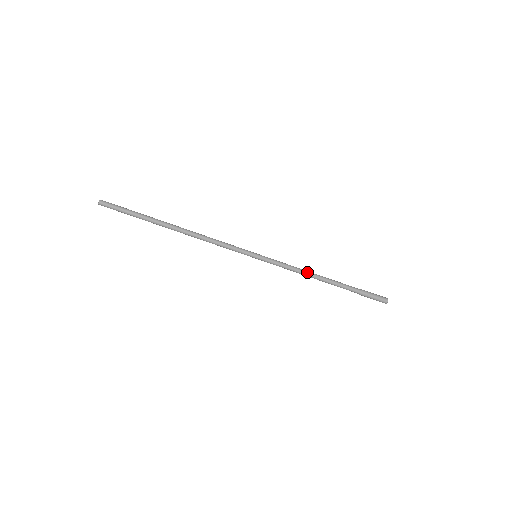
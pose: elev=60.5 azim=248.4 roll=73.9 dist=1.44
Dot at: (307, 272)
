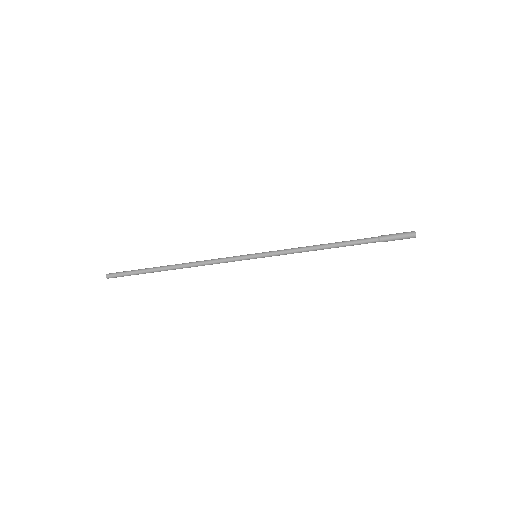
Dot at: (312, 249)
